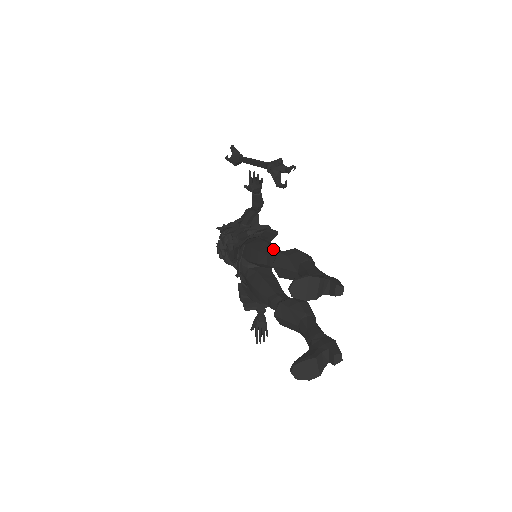
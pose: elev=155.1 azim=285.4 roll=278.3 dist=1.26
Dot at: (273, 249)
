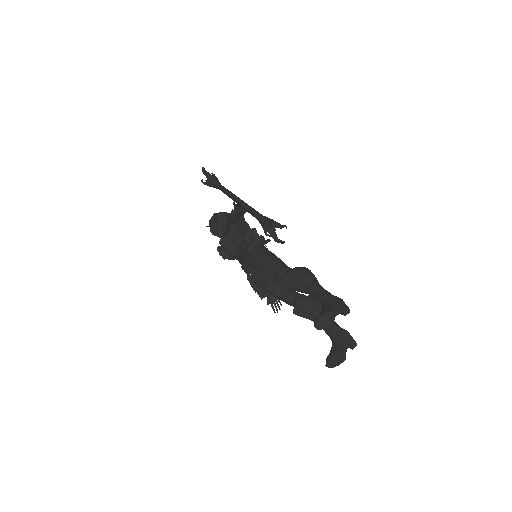
Dot at: (276, 264)
